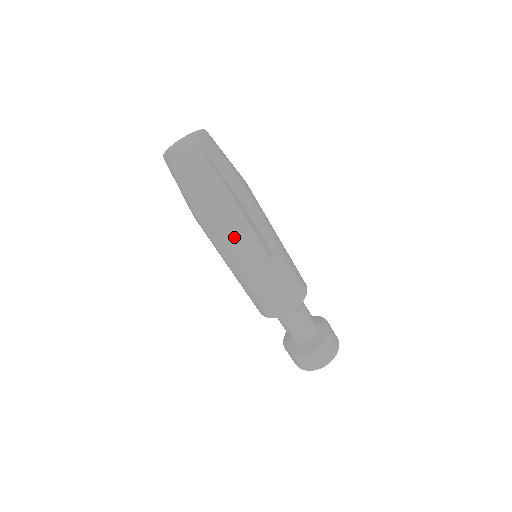
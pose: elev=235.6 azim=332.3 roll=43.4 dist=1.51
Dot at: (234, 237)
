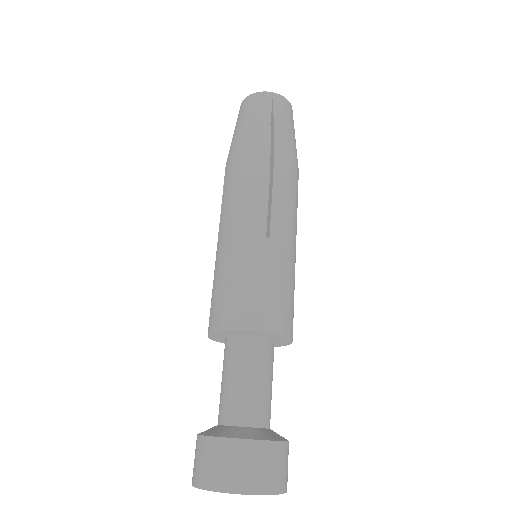
Dot at: (294, 195)
